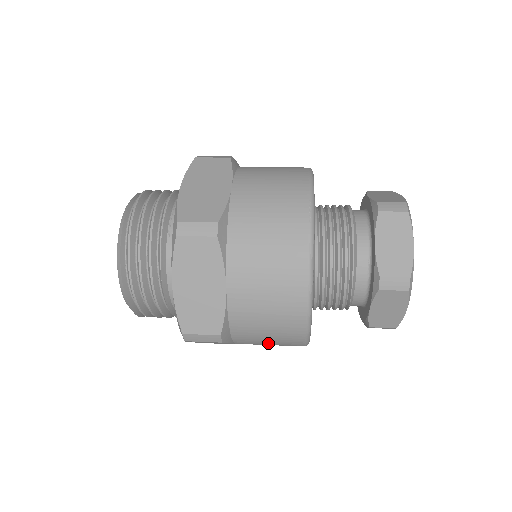
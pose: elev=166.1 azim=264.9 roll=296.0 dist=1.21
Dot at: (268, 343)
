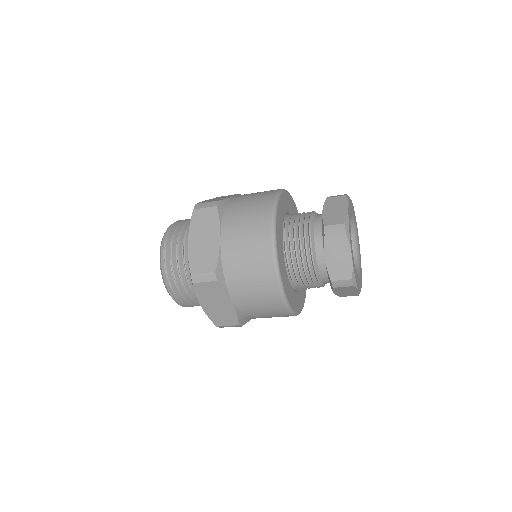
Dot at: occluded
